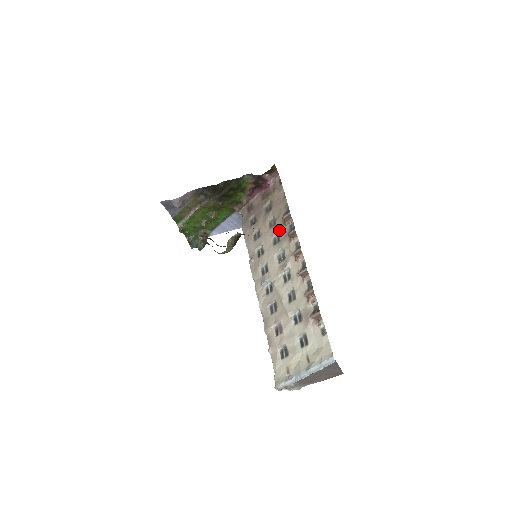
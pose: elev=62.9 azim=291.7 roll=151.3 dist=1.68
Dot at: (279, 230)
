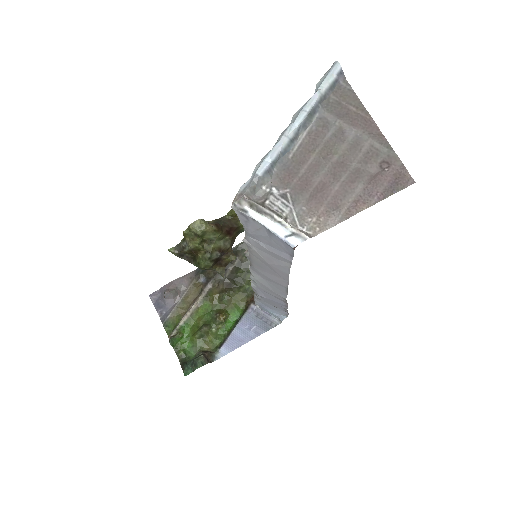
Dot at: occluded
